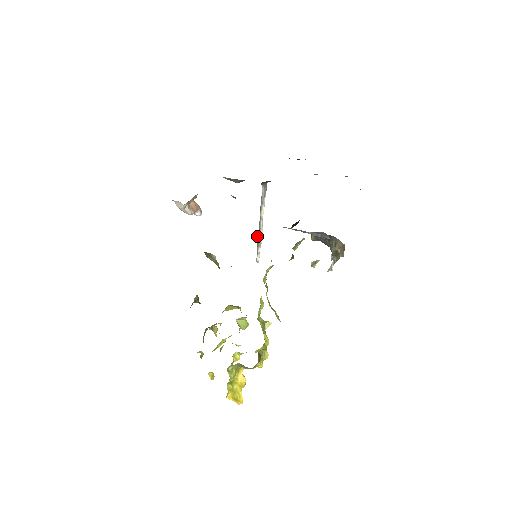
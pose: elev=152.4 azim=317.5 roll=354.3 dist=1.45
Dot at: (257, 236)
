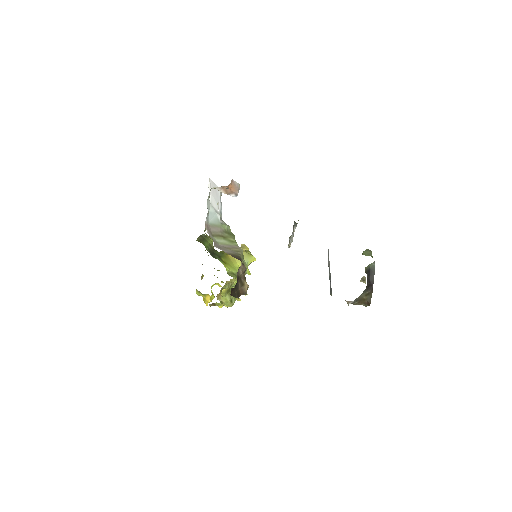
Dot at: (290, 236)
